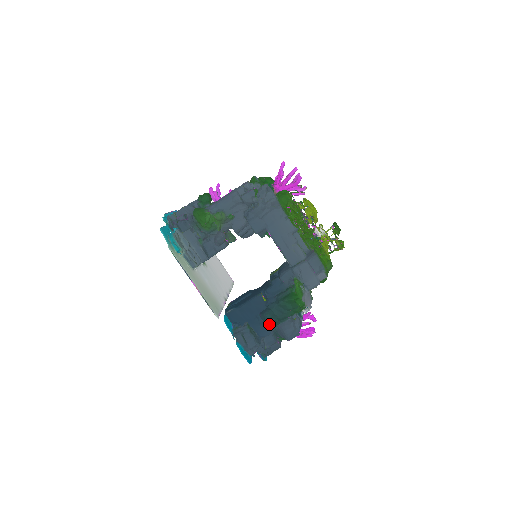
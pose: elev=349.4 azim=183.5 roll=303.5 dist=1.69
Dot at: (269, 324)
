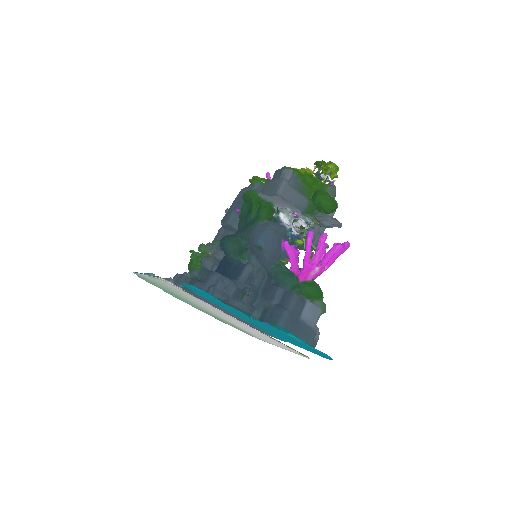
Dot at: (220, 241)
